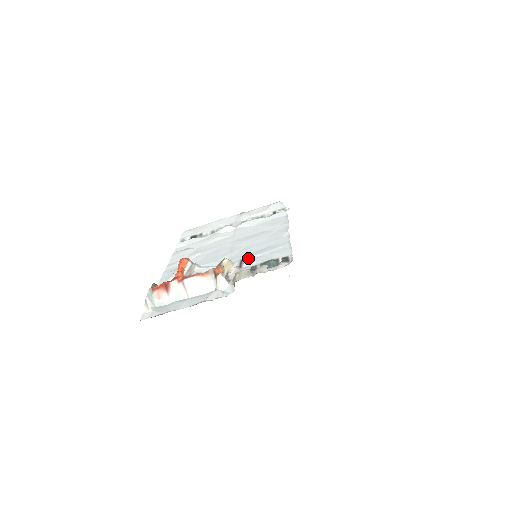
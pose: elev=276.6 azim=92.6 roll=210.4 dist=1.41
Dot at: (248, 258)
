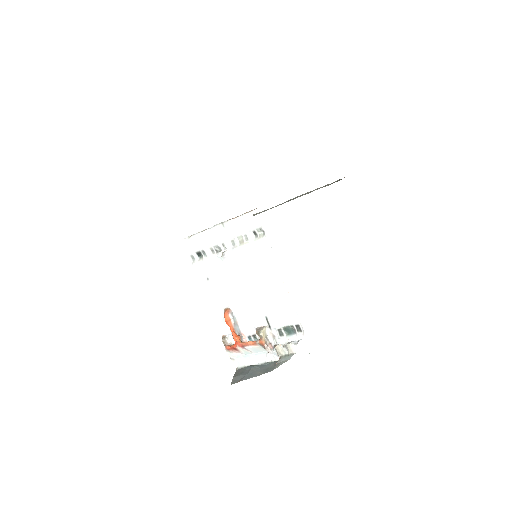
Dot at: (270, 316)
